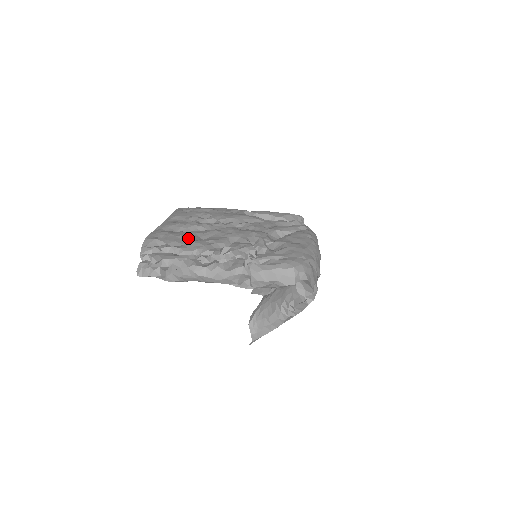
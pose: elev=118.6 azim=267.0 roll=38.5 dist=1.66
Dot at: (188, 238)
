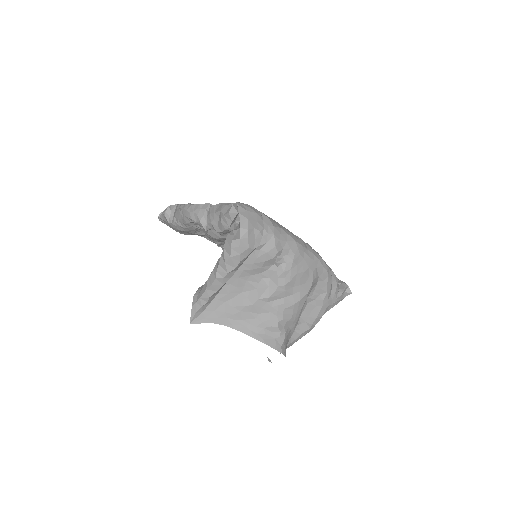
Dot at: occluded
